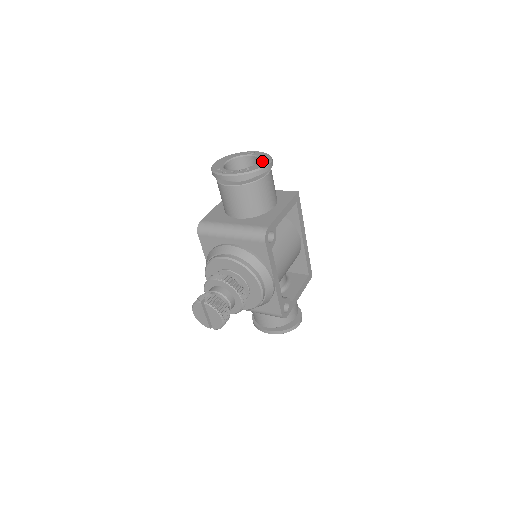
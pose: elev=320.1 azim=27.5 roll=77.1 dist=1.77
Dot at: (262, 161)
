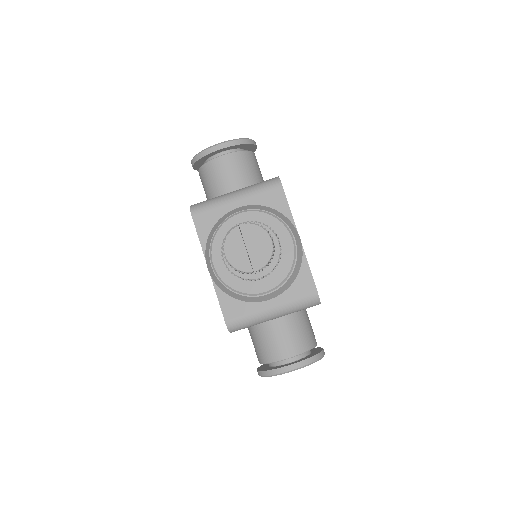
Dot at: occluded
